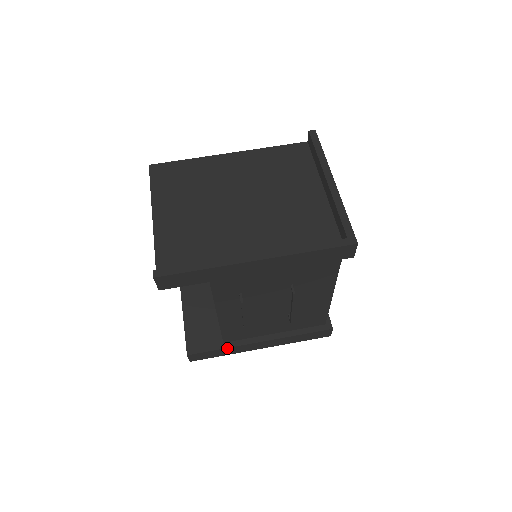
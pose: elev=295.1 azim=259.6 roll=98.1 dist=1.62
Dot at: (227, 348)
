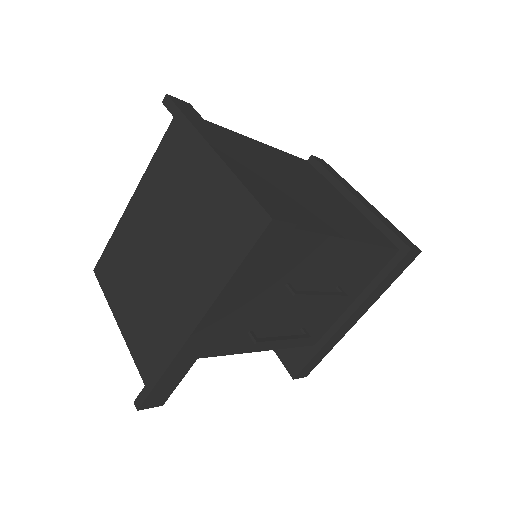
Dot at: (321, 348)
